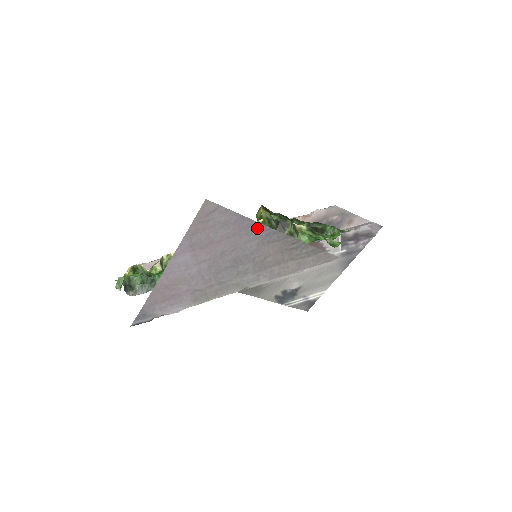
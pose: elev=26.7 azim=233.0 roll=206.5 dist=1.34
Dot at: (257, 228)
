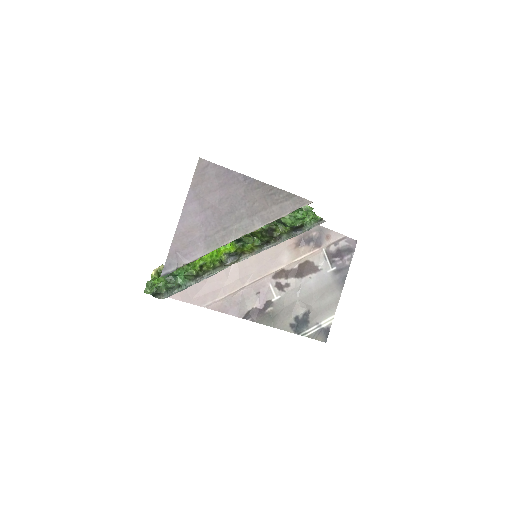
Dot at: (240, 178)
